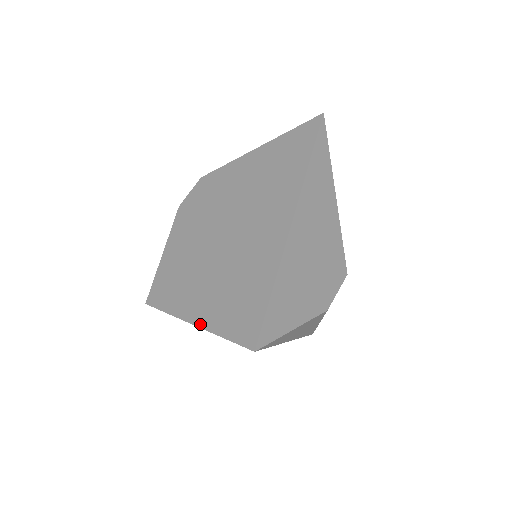
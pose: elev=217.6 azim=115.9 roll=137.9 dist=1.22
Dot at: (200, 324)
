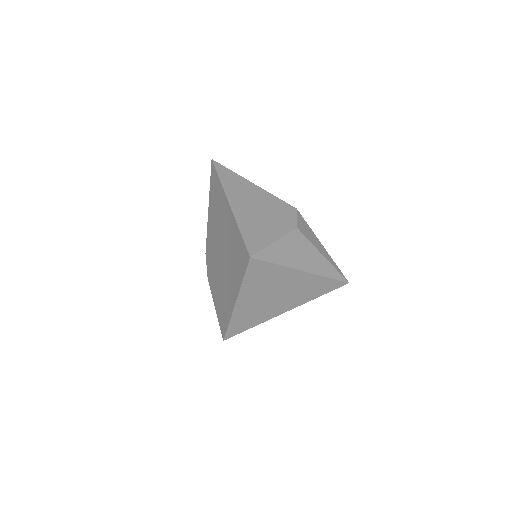
Dot at: (236, 296)
